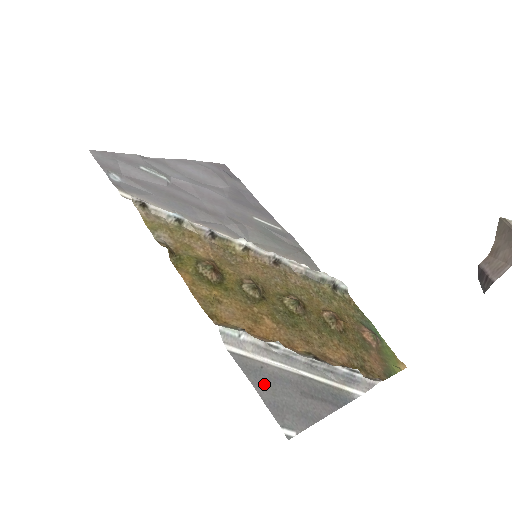
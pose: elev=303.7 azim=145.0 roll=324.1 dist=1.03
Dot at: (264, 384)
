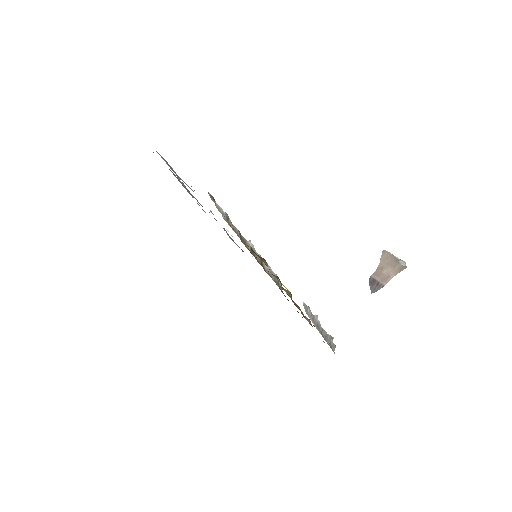
Dot at: occluded
